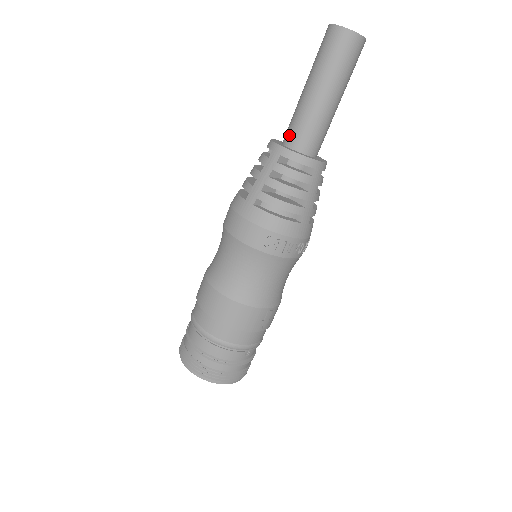
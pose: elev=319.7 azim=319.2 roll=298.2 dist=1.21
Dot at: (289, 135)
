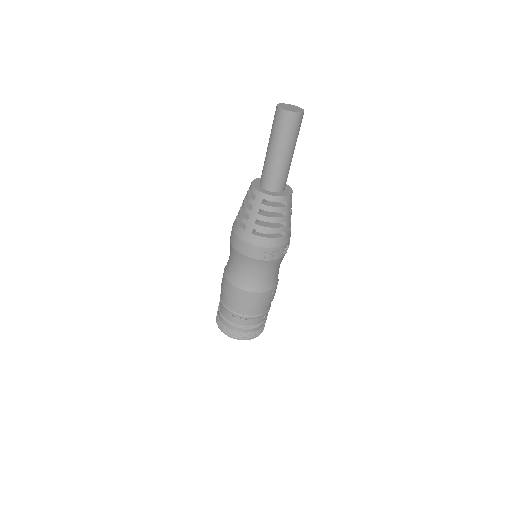
Dot at: (264, 182)
